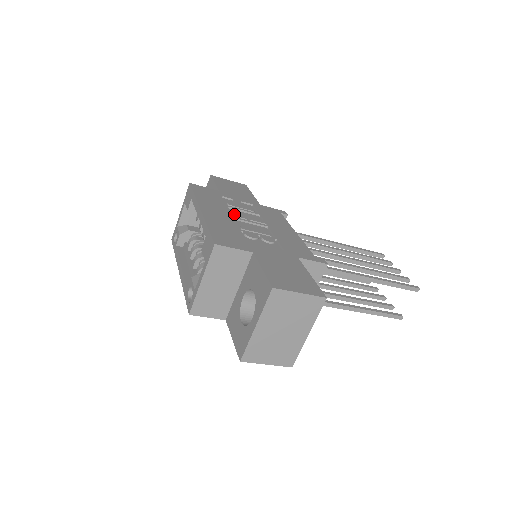
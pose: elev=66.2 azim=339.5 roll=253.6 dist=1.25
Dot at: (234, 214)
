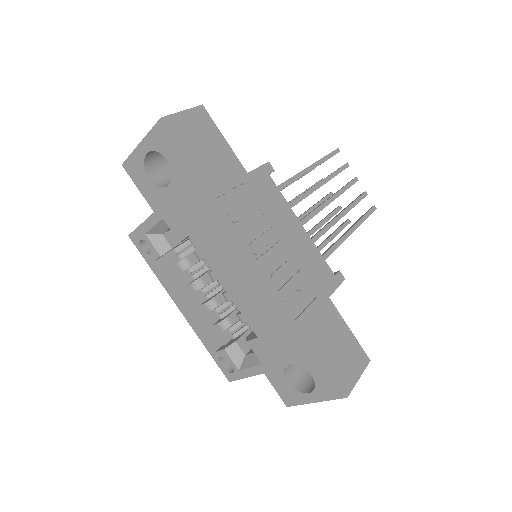
Dot at: (252, 251)
